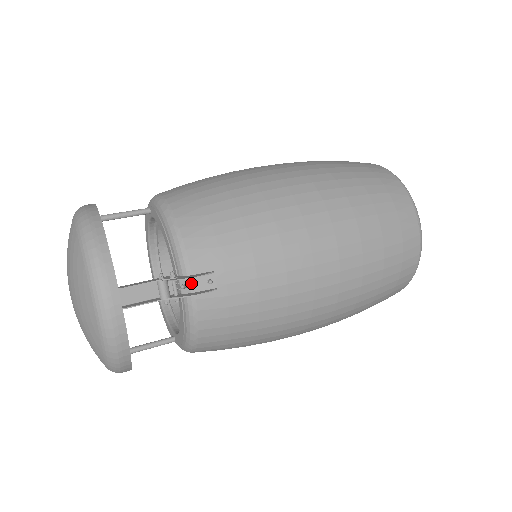
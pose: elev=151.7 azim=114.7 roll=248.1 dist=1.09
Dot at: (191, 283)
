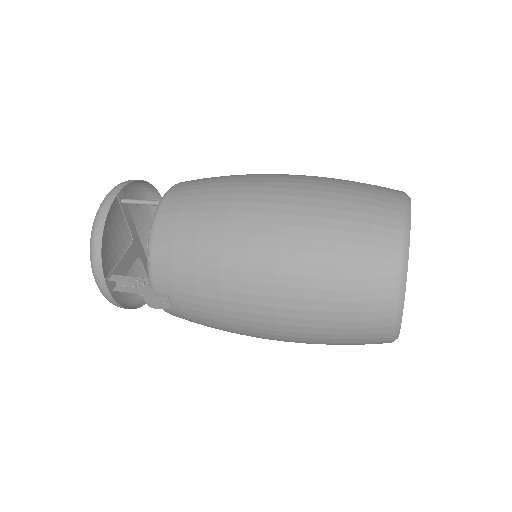
Dot at: occluded
